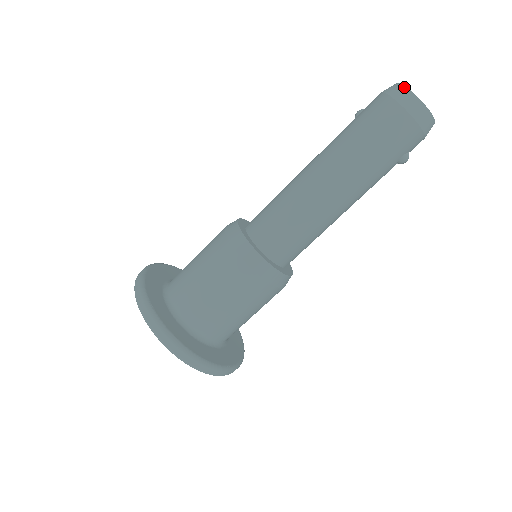
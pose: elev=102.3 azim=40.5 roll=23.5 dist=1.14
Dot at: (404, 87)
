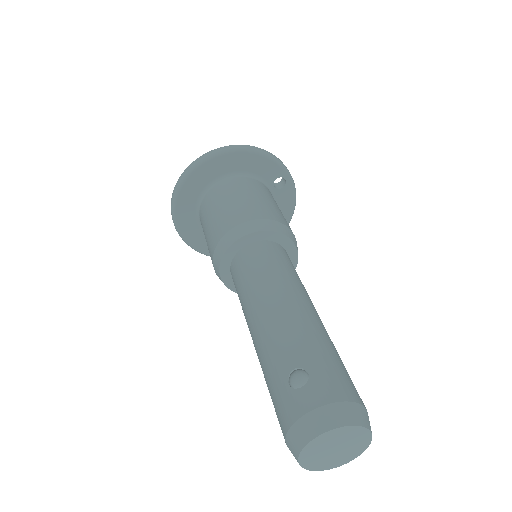
Dot at: (297, 455)
